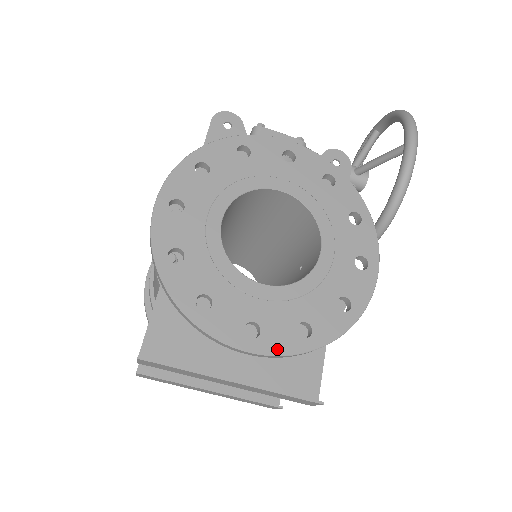
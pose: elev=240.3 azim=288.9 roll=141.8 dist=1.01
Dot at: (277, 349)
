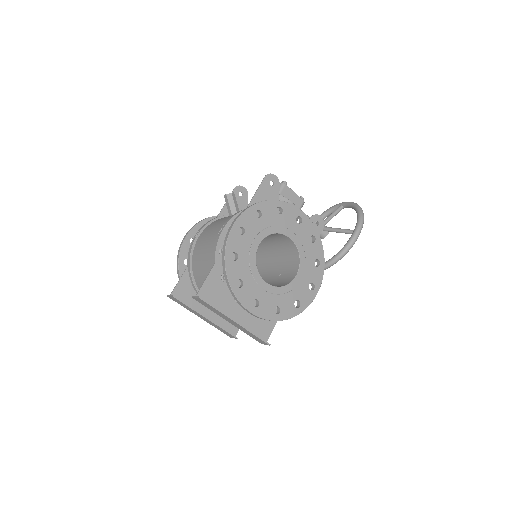
Dot at: (263, 315)
